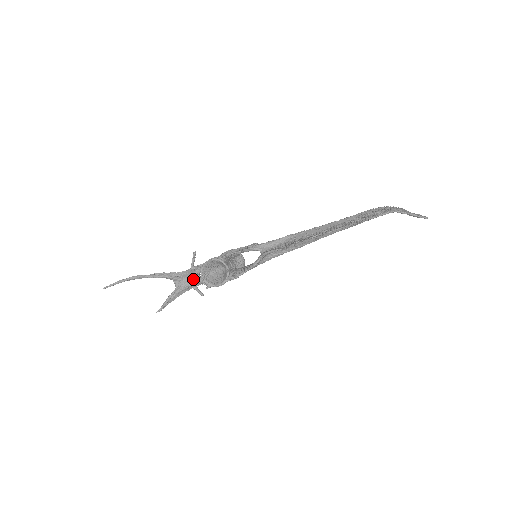
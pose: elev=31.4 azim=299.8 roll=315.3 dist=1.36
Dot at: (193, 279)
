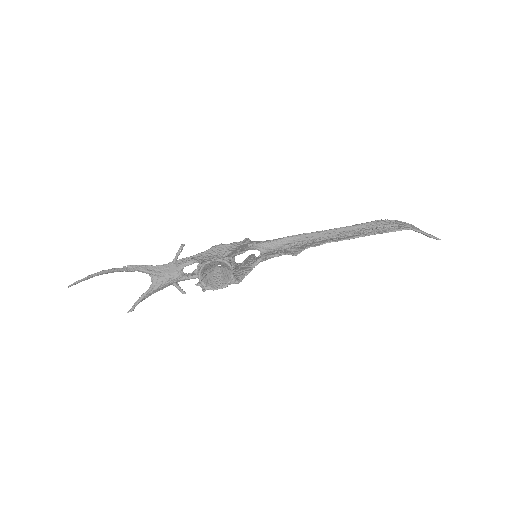
Dot at: (177, 276)
